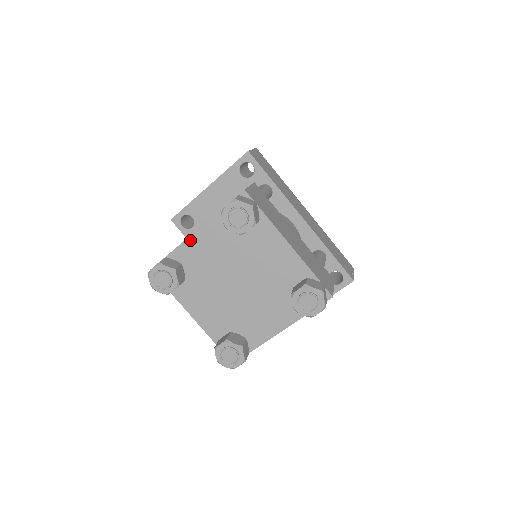
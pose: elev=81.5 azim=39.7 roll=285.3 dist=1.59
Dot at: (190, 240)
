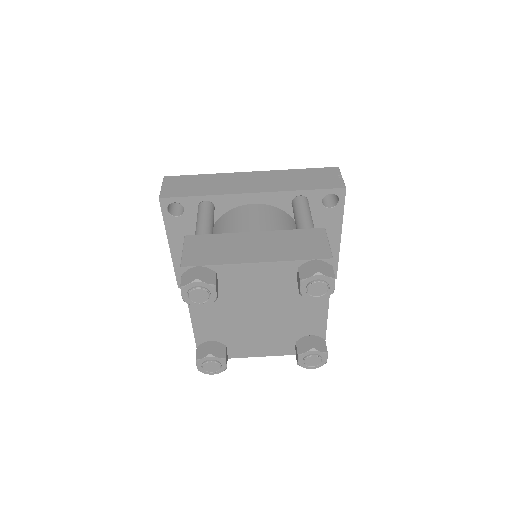
Dot at: (195, 325)
